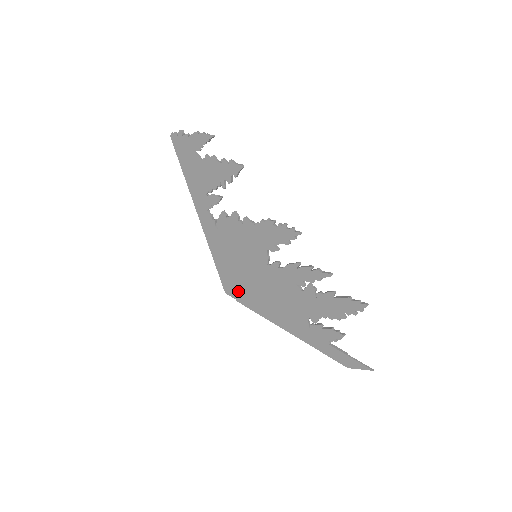
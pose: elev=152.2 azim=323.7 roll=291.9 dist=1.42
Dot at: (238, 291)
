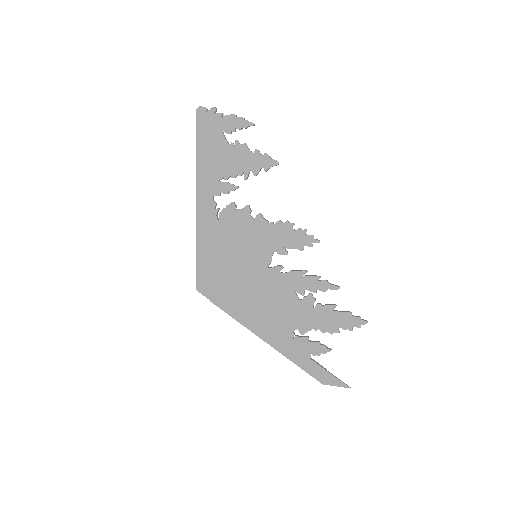
Dot at: (217, 290)
